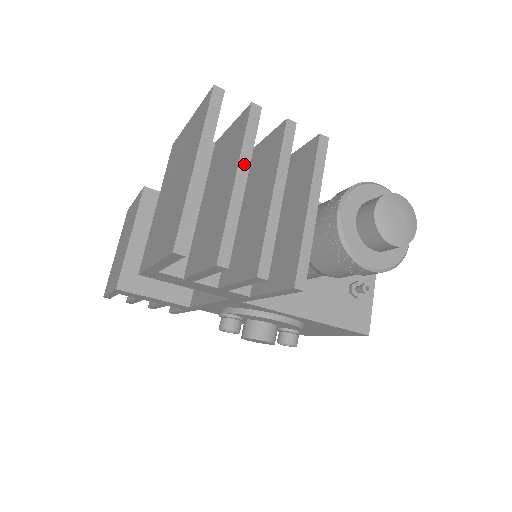
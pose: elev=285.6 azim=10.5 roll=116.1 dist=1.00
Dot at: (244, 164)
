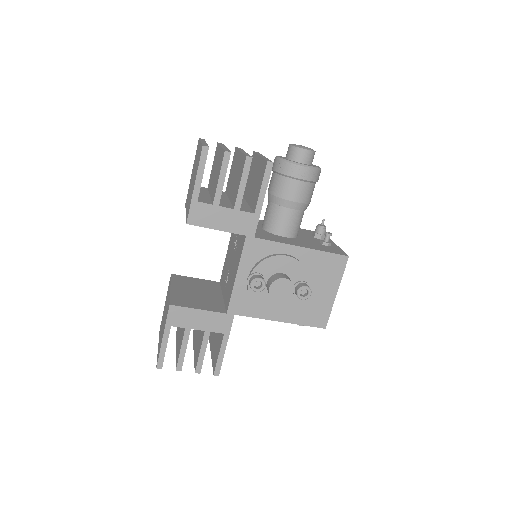
Dot at: (223, 146)
